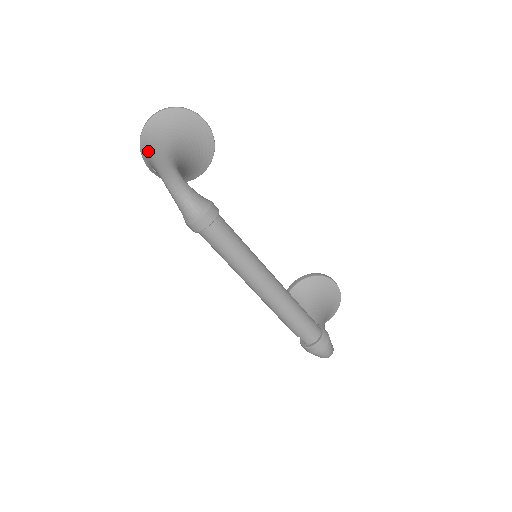
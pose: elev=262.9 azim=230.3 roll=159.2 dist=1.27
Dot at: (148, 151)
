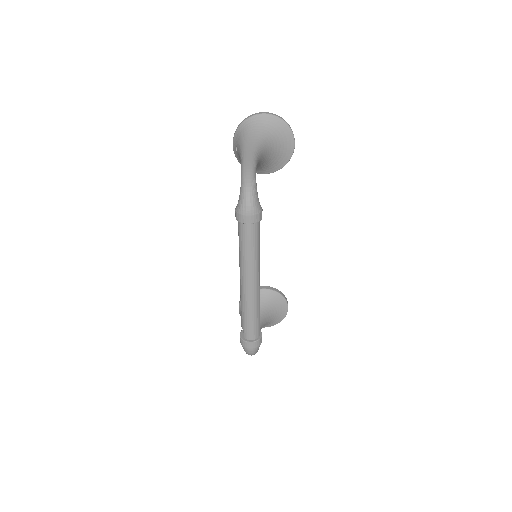
Dot at: (244, 135)
